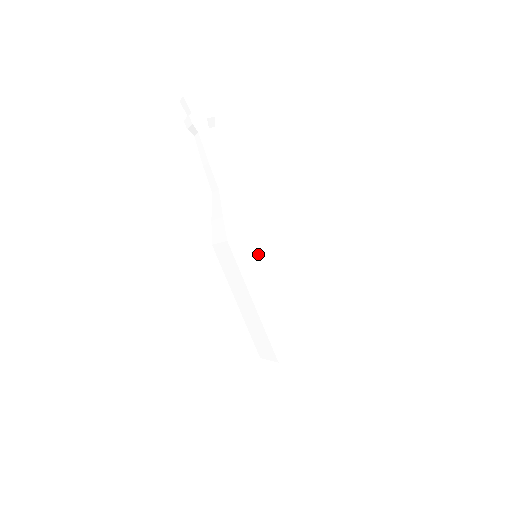
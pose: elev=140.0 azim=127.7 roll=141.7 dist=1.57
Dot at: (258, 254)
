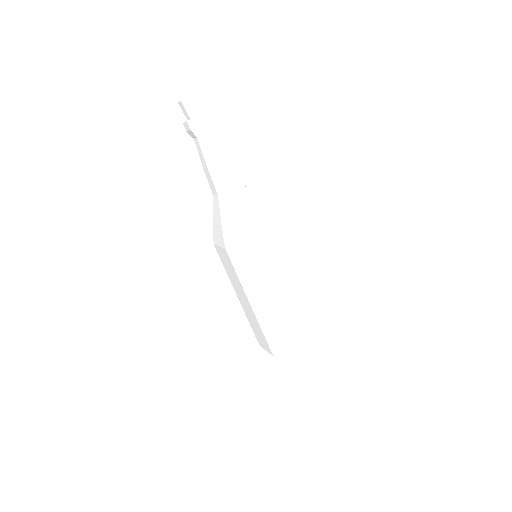
Dot at: (255, 261)
